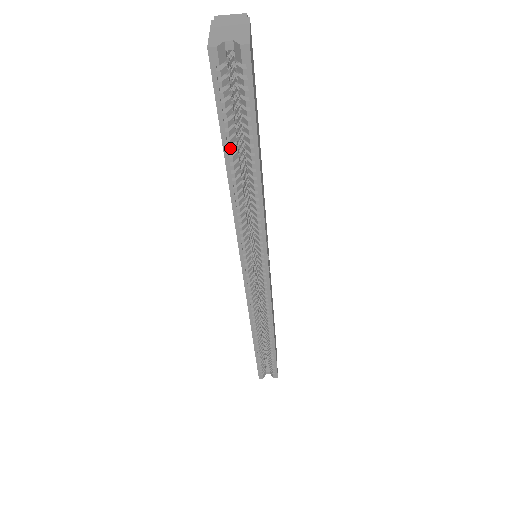
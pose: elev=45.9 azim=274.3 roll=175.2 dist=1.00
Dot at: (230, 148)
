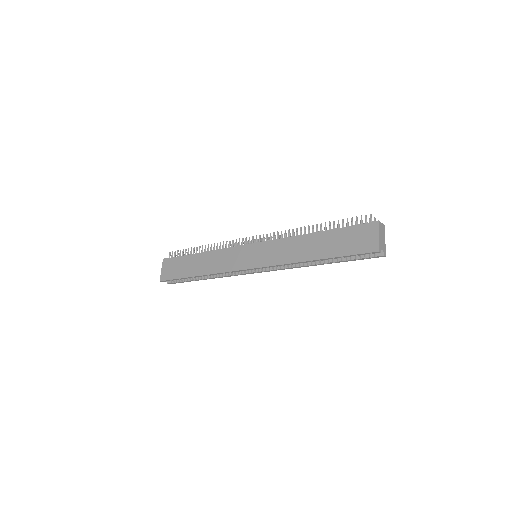
Dot at: occluded
